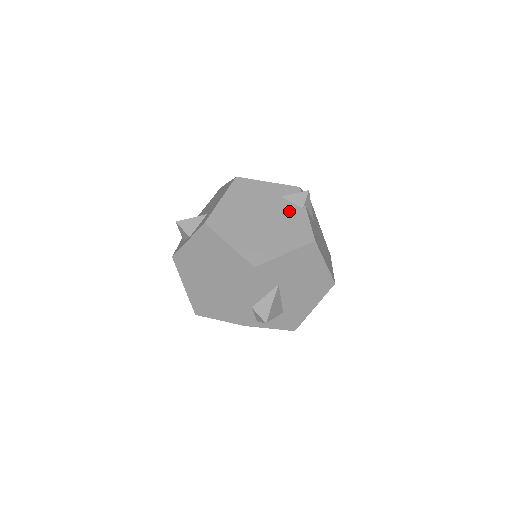
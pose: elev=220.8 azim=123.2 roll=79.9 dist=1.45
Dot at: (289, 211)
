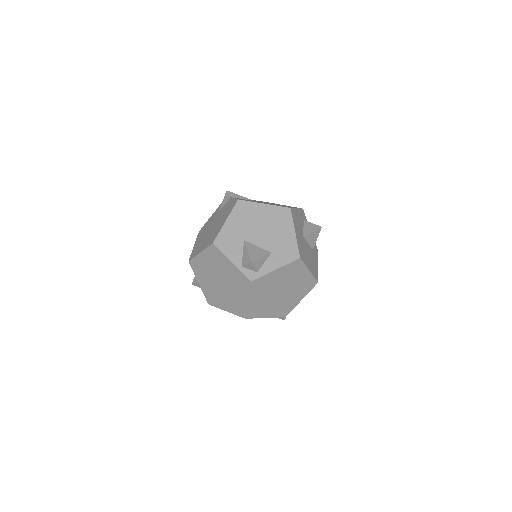
Dot at: (224, 208)
